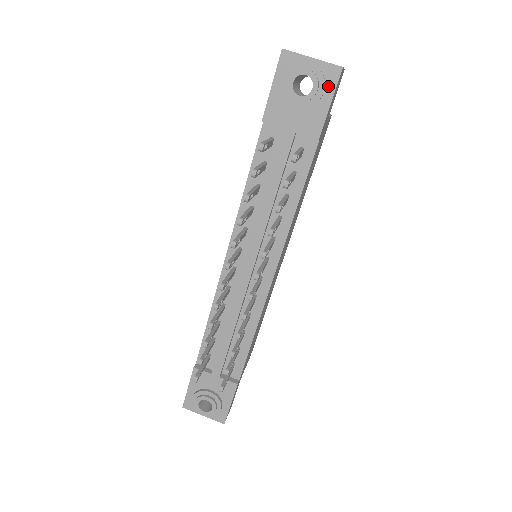
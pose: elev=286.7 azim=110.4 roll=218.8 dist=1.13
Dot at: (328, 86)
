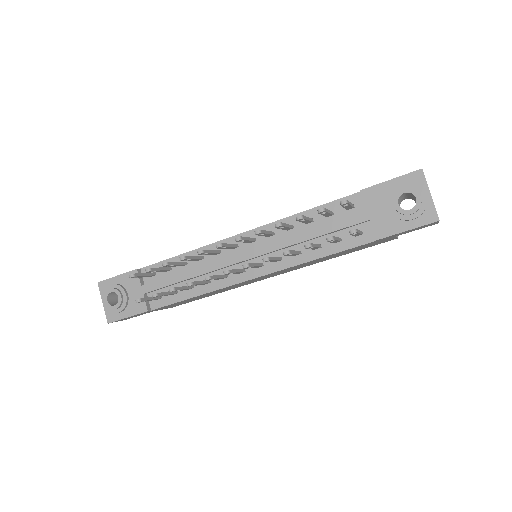
Dot at: (419, 219)
